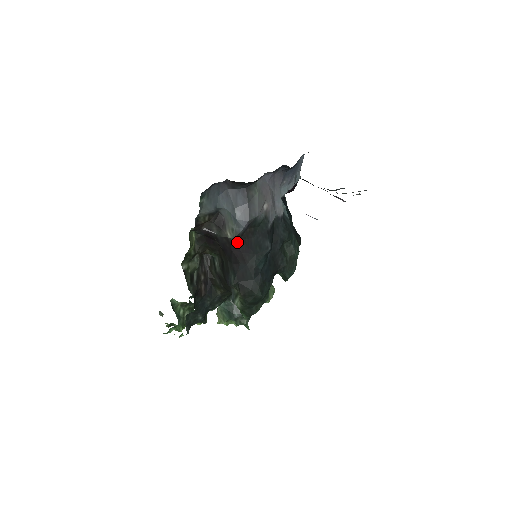
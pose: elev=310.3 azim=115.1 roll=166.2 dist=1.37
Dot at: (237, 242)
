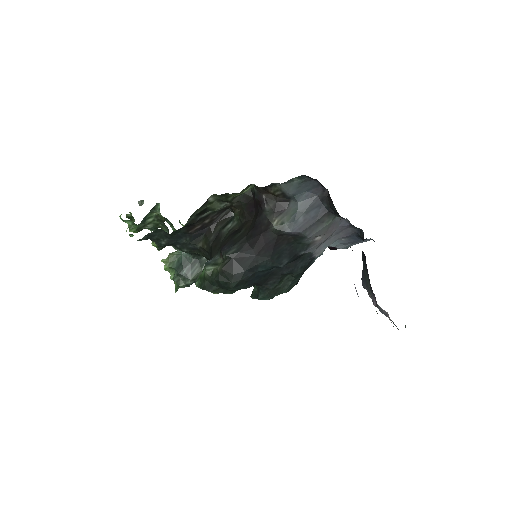
Dot at: (273, 234)
